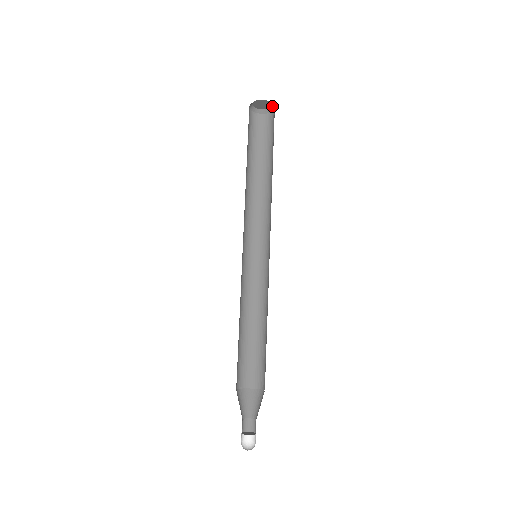
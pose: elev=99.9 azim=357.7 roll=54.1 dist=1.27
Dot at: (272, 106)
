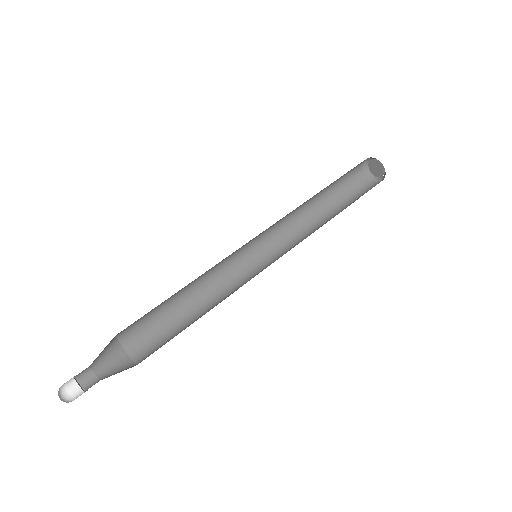
Dot at: (383, 177)
